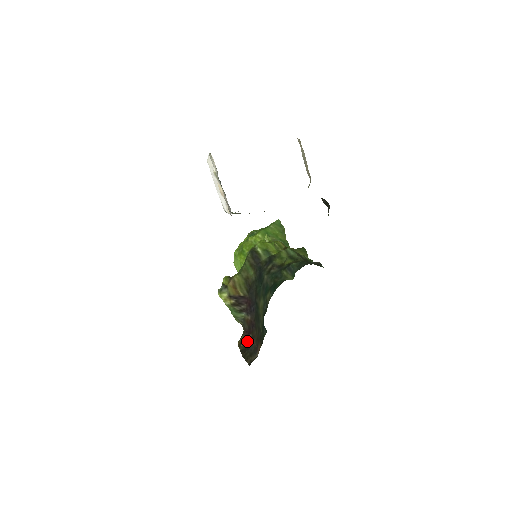
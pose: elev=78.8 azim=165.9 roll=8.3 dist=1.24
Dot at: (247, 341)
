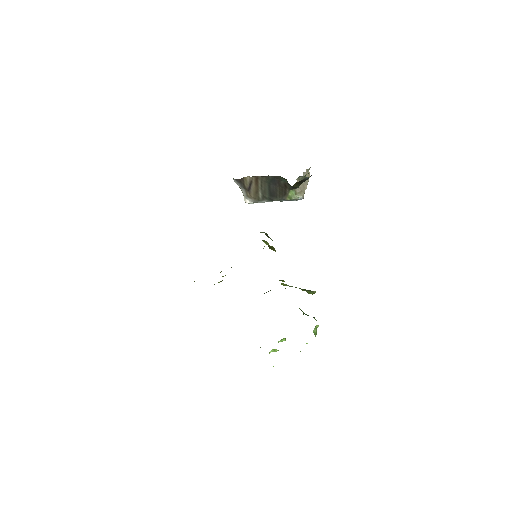
Dot at: occluded
